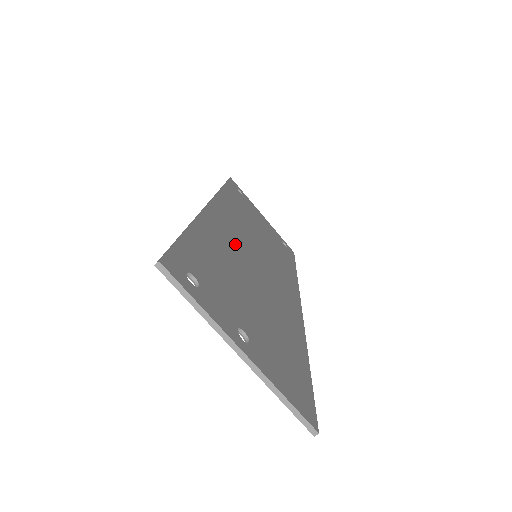
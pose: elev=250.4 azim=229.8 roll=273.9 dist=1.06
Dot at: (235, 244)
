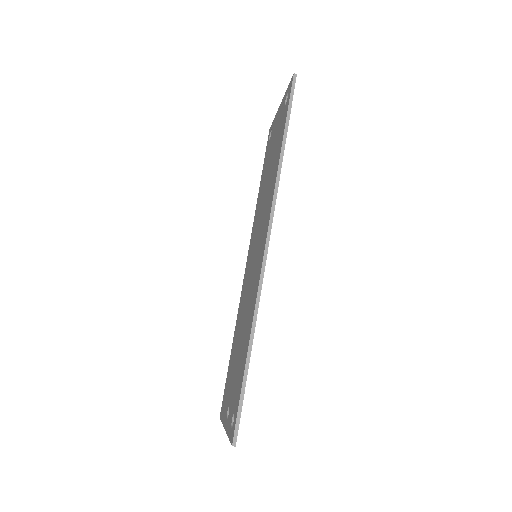
Dot at: occluded
